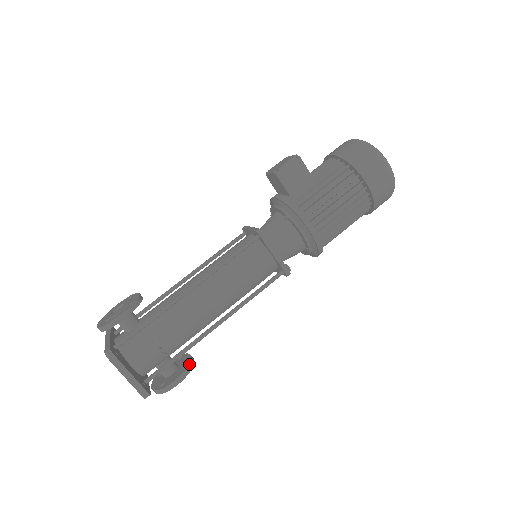
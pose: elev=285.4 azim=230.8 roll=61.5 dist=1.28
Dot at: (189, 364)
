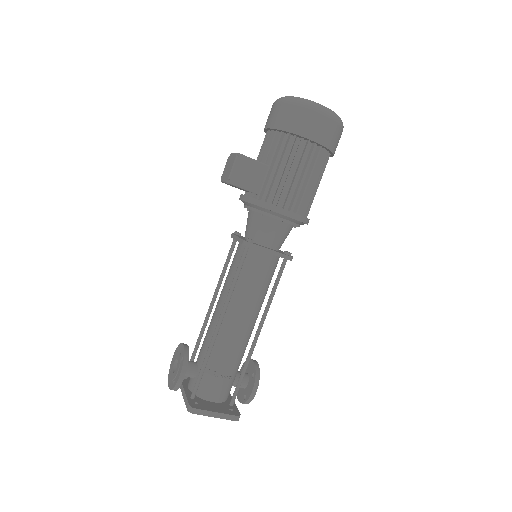
Dot at: (255, 371)
